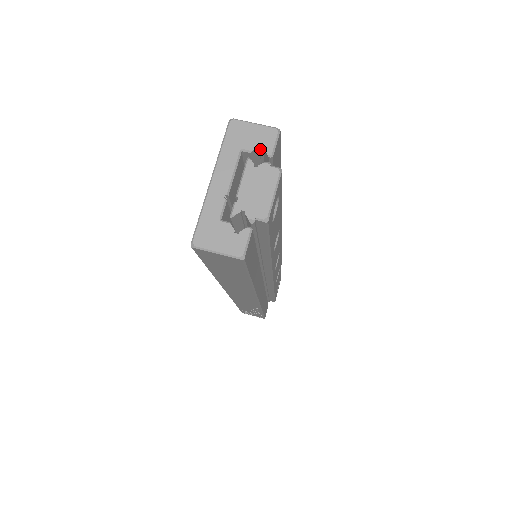
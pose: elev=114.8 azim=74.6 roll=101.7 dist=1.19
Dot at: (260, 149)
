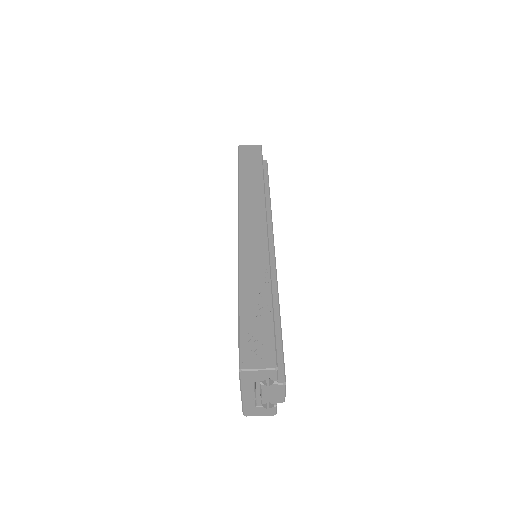
Dot at: occluded
